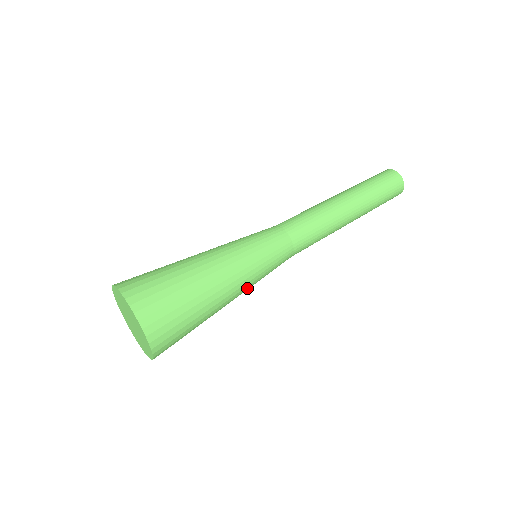
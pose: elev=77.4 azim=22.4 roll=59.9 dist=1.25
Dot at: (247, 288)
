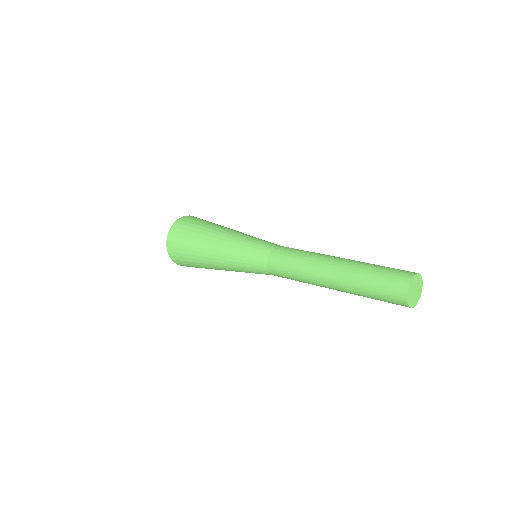
Dot at: occluded
